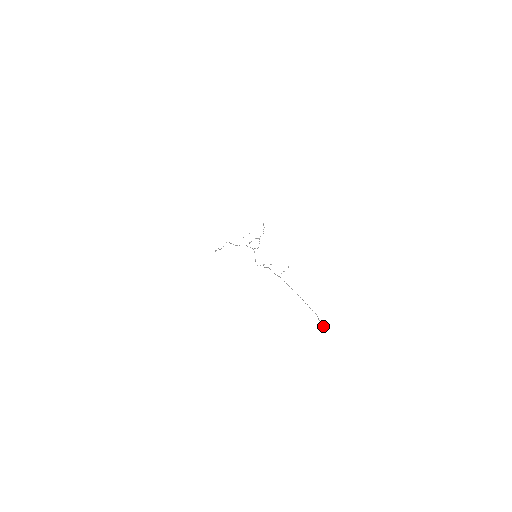
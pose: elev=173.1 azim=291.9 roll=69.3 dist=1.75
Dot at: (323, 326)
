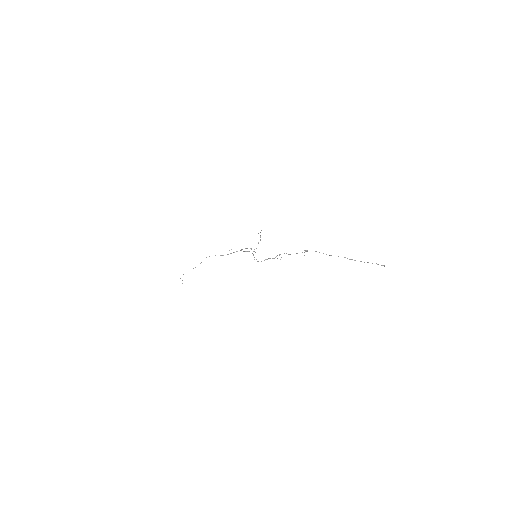
Dot at: (384, 266)
